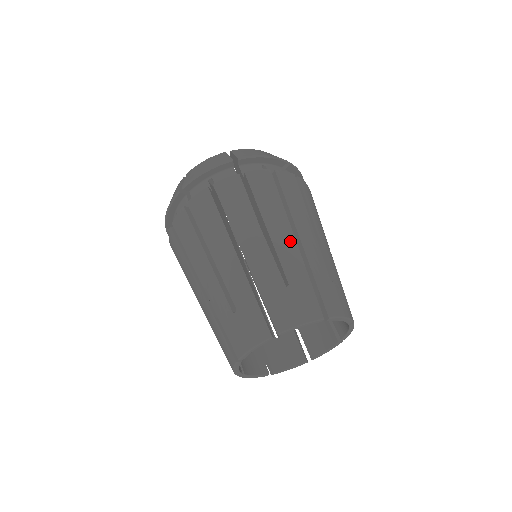
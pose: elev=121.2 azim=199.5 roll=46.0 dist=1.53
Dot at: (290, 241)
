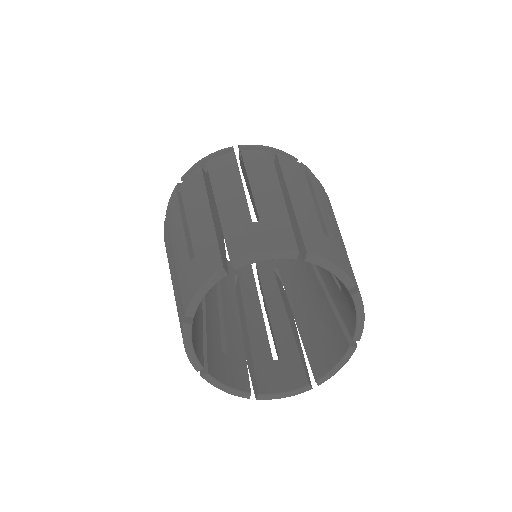
Dot at: (204, 213)
